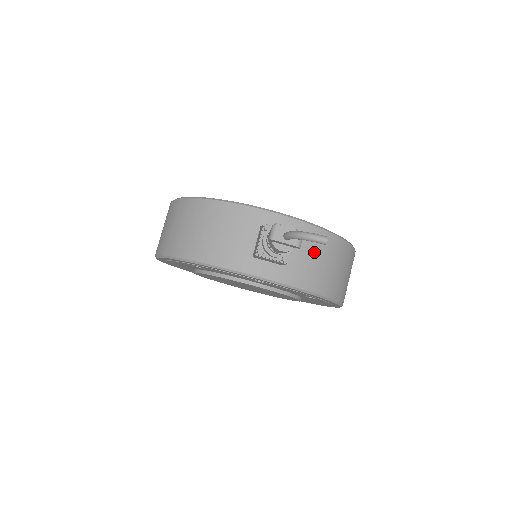
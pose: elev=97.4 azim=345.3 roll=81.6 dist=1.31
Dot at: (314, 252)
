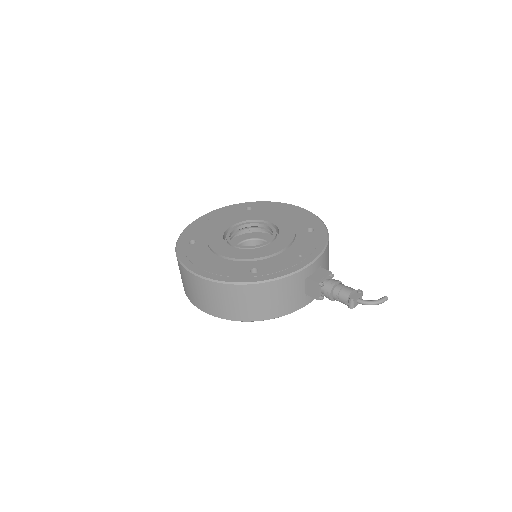
Dot at: (327, 260)
